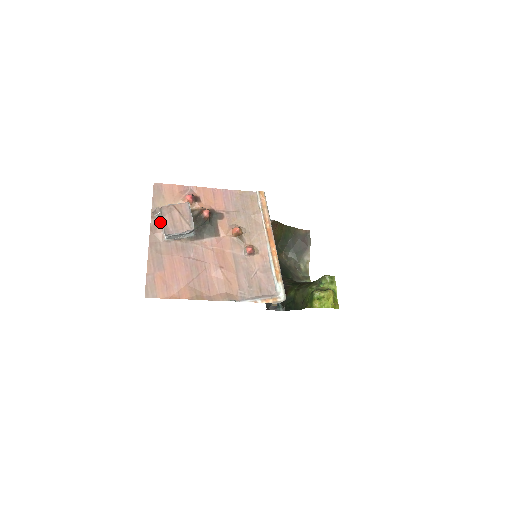
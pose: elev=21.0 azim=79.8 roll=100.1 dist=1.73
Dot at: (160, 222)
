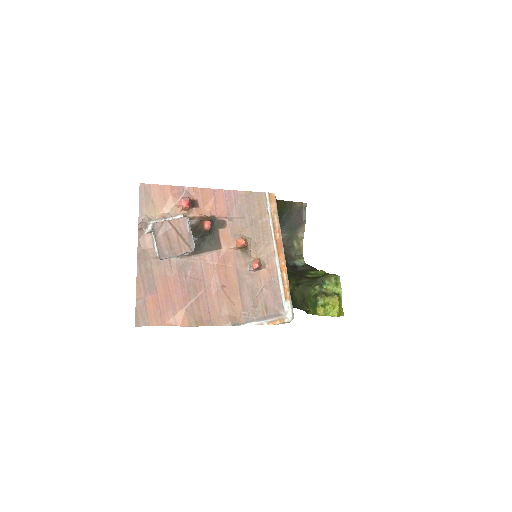
Dot at: (150, 234)
